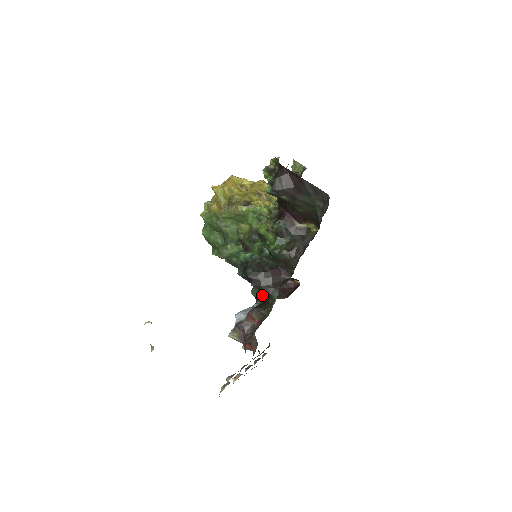
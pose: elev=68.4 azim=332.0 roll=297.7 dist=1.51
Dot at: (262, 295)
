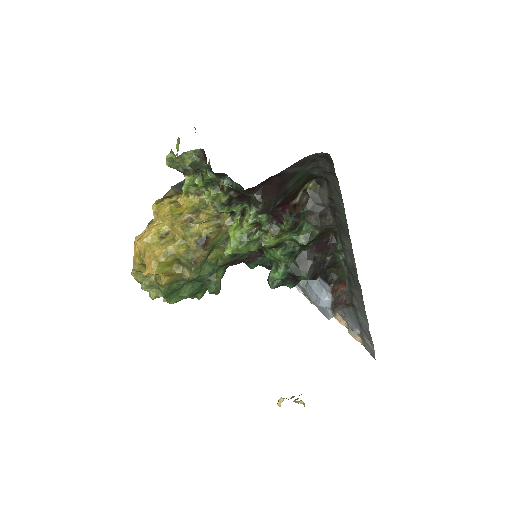
Dot at: occluded
